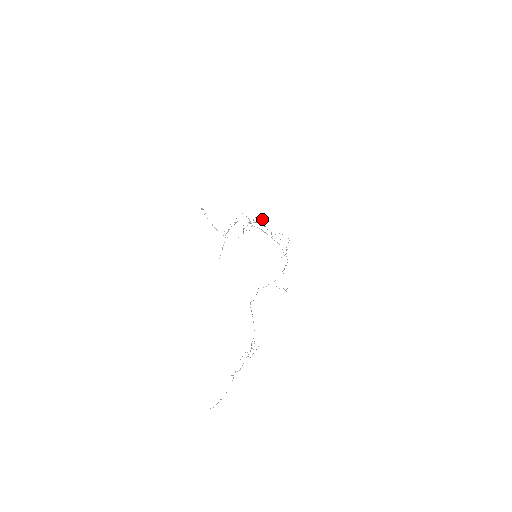
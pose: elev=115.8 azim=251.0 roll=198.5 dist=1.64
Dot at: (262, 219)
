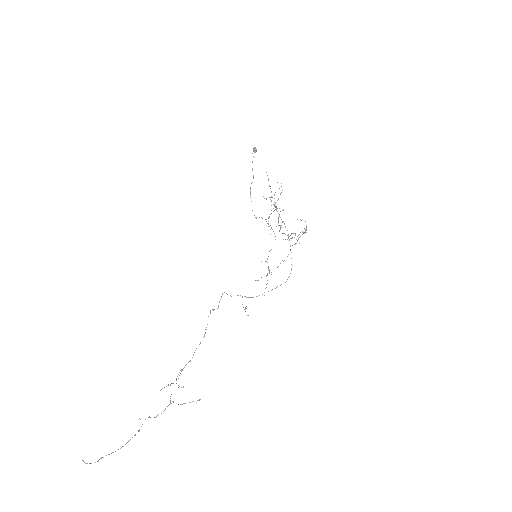
Dot at: occluded
